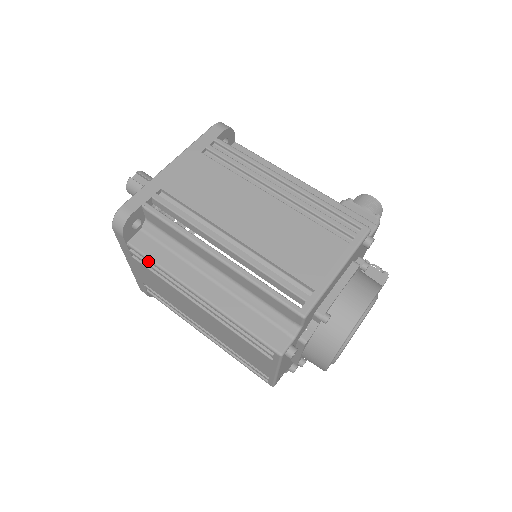
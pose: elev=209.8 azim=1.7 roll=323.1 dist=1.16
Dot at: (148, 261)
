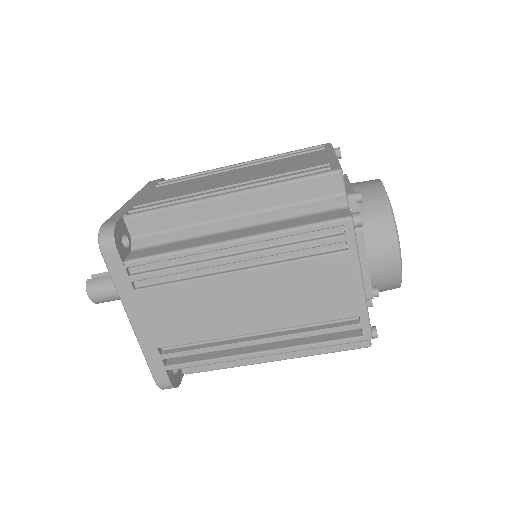
Dot at: (156, 269)
